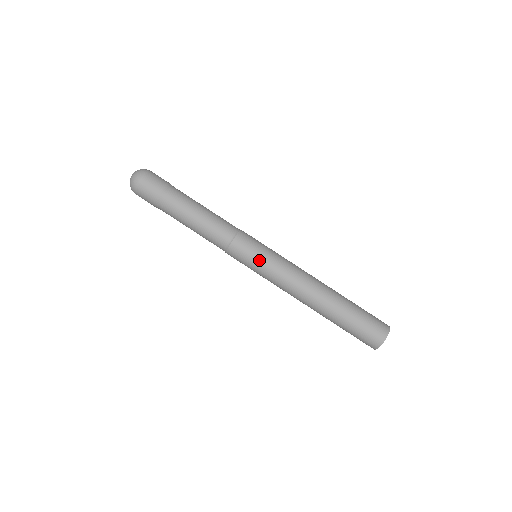
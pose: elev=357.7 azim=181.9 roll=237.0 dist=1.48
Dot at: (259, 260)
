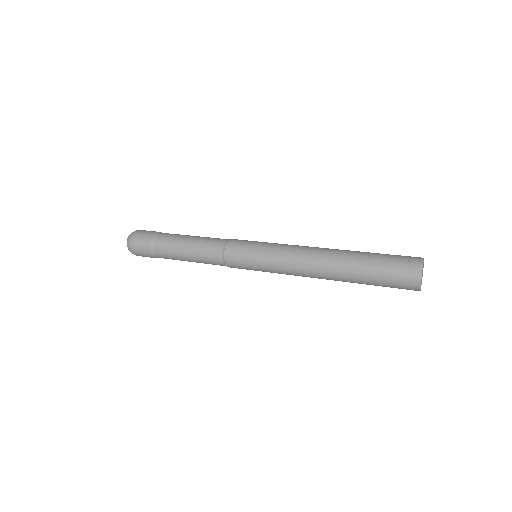
Dot at: (256, 250)
